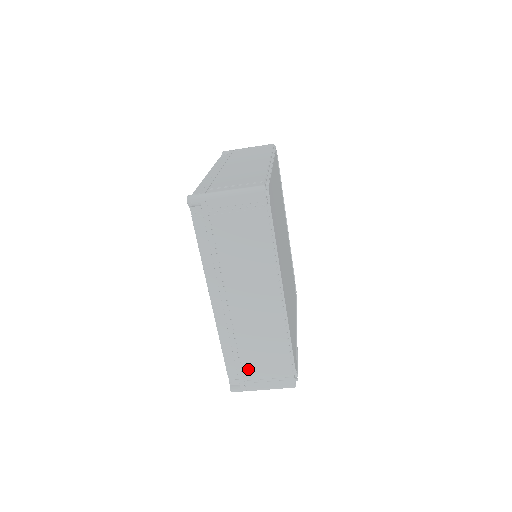
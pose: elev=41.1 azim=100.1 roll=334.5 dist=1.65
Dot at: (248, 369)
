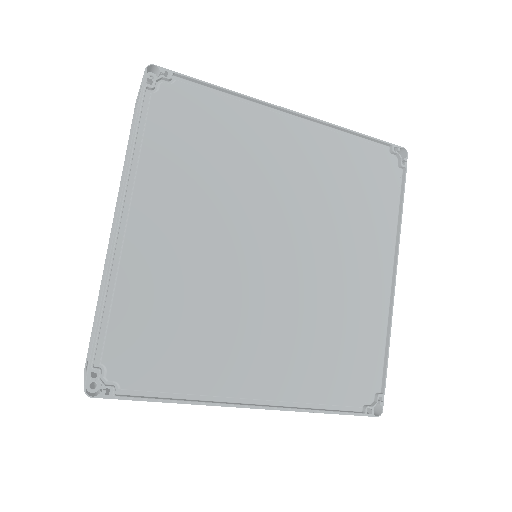
Dot at: occluded
